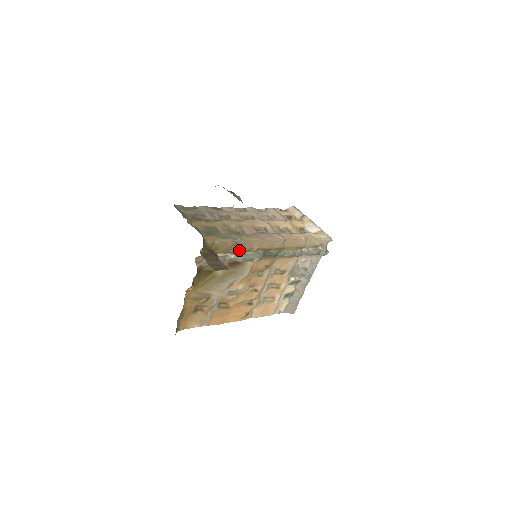
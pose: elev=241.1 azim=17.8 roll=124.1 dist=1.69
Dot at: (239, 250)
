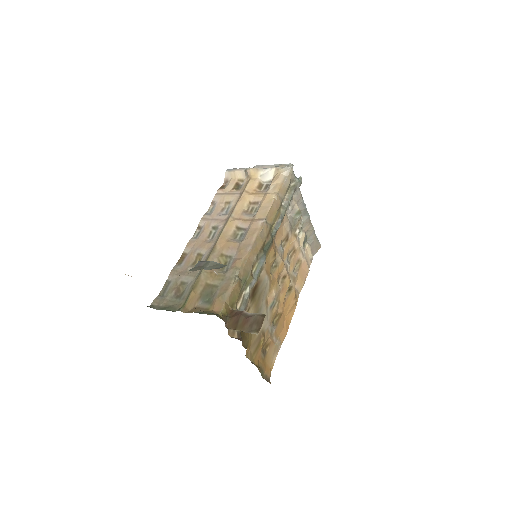
Dot at: (247, 279)
